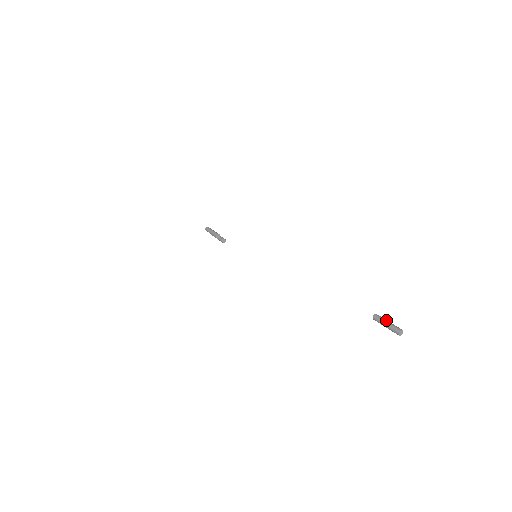
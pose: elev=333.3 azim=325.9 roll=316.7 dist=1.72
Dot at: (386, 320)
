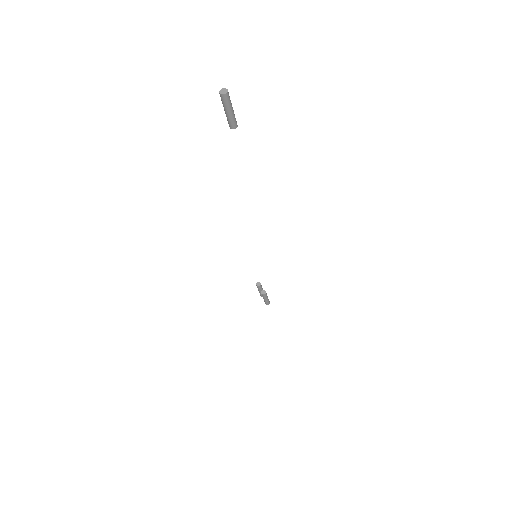
Dot at: (232, 109)
